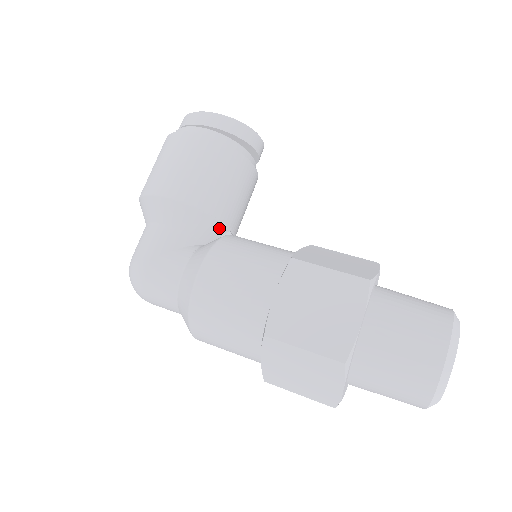
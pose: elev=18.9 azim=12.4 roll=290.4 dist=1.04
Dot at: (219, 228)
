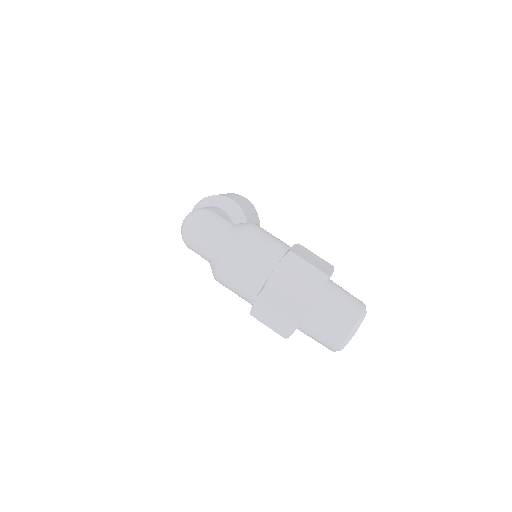
Dot at: occluded
